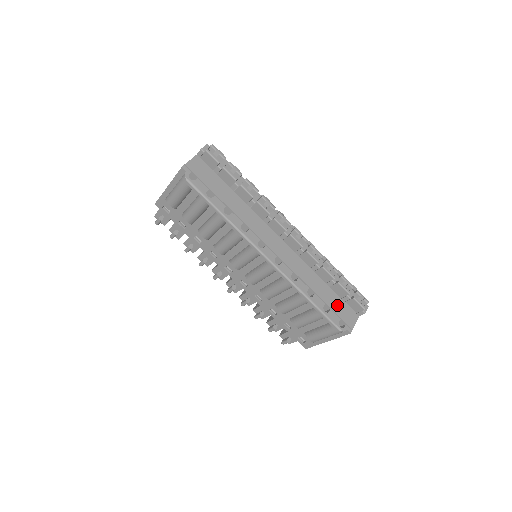
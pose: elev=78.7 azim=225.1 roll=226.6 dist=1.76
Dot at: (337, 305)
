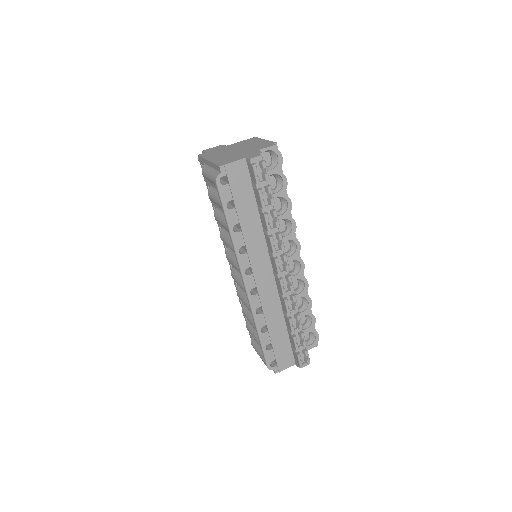
Dot at: (282, 348)
